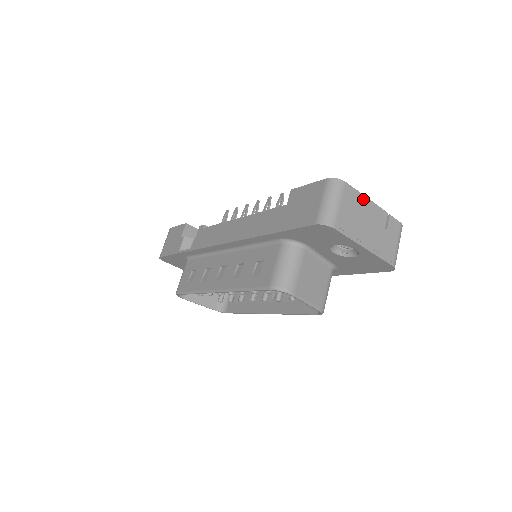
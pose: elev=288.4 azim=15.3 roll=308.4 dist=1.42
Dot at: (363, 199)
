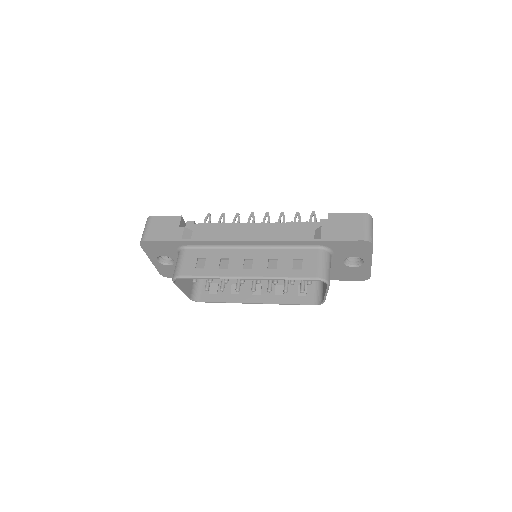
Dot at: occluded
